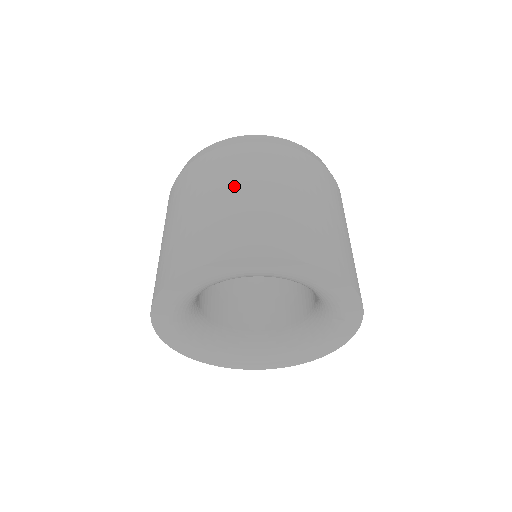
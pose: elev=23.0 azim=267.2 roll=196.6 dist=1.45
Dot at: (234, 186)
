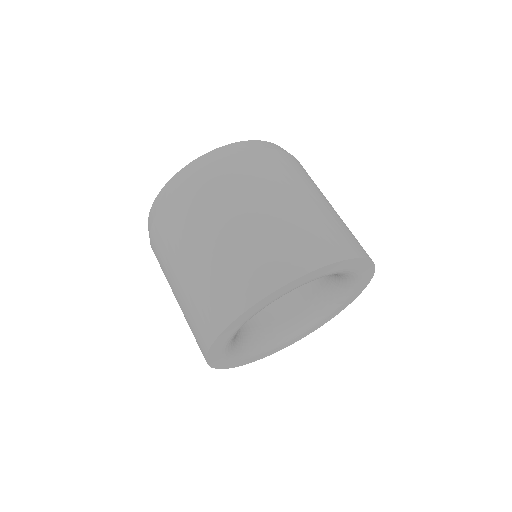
Dot at: (289, 193)
